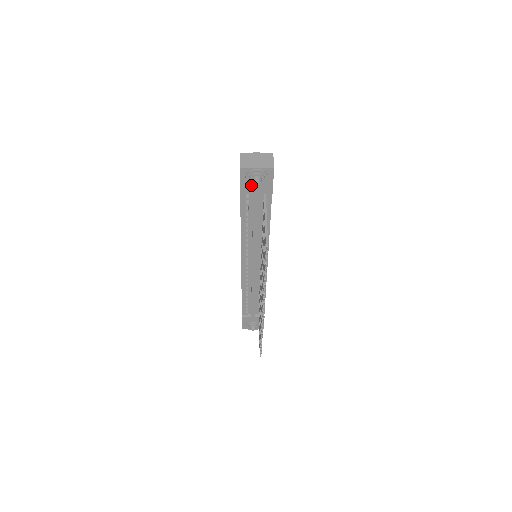
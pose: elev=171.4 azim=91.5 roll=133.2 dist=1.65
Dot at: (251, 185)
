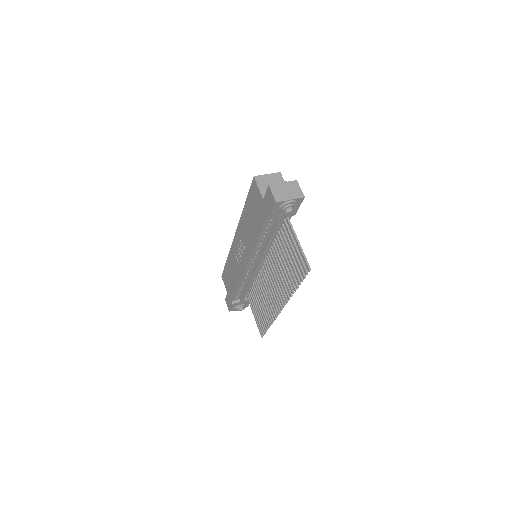
Dot at: (282, 213)
